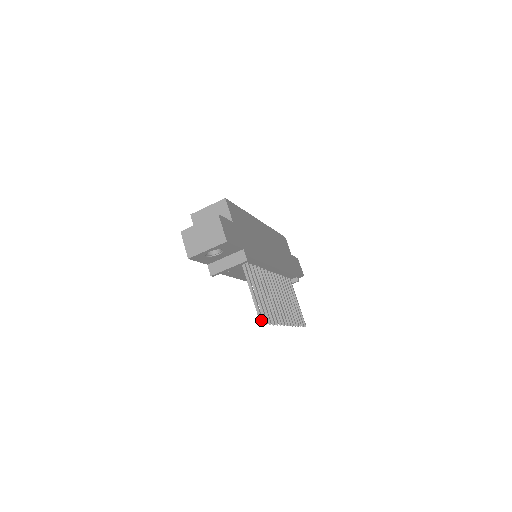
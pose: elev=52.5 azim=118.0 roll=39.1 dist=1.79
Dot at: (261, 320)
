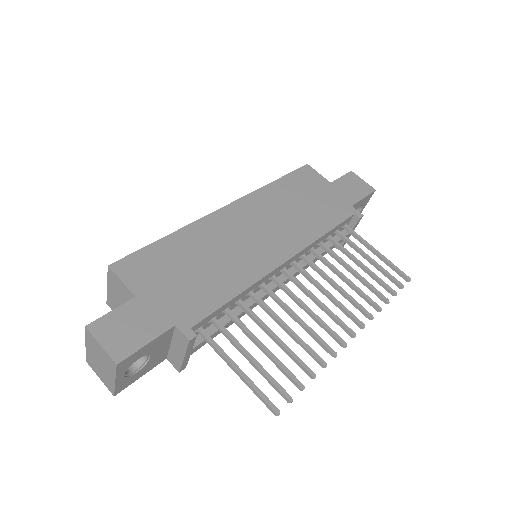
Dot at: (271, 410)
